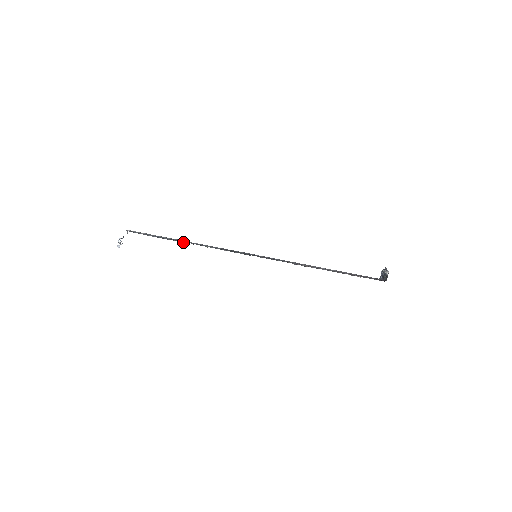
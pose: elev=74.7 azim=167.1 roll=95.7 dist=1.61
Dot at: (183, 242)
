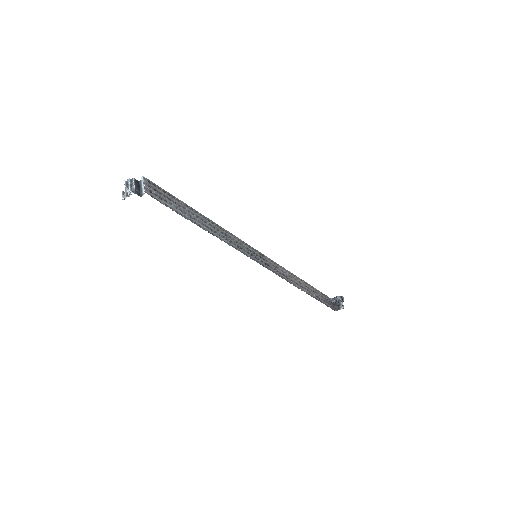
Dot at: (198, 222)
